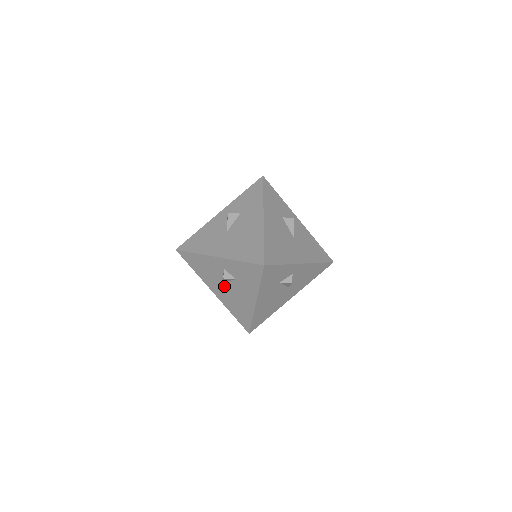
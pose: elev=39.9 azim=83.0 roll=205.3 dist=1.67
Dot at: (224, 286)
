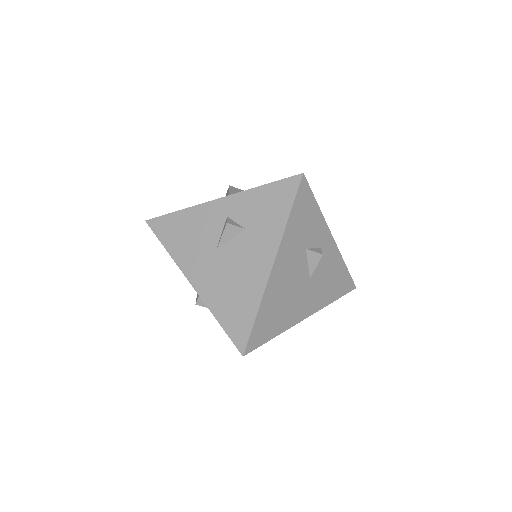
Dot at: (218, 256)
